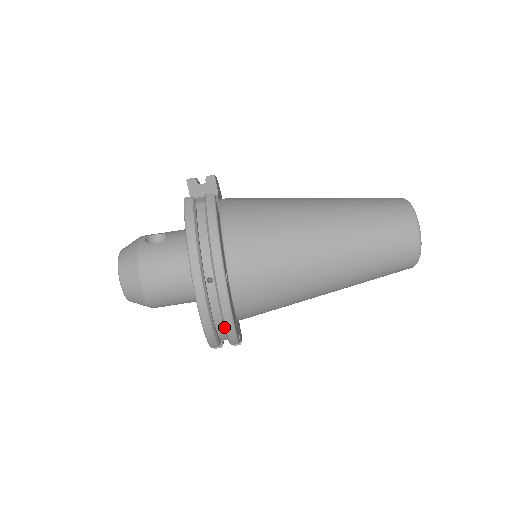
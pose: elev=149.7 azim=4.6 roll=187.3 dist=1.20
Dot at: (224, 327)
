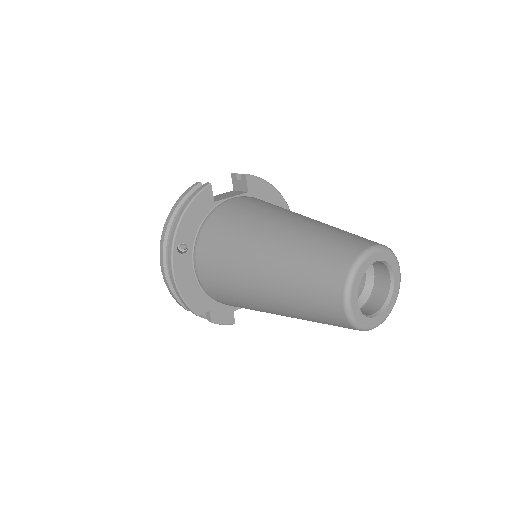
Dot at: occluded
